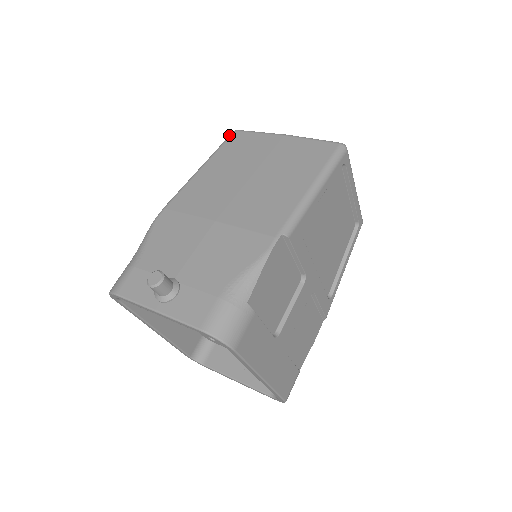
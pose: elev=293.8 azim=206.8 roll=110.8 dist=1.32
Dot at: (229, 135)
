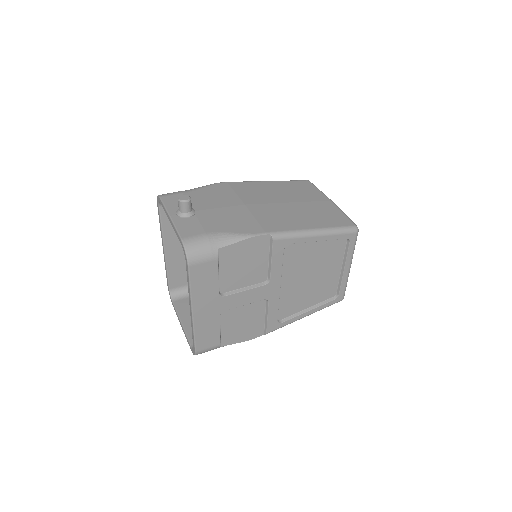
Dot at: (302, 180)
